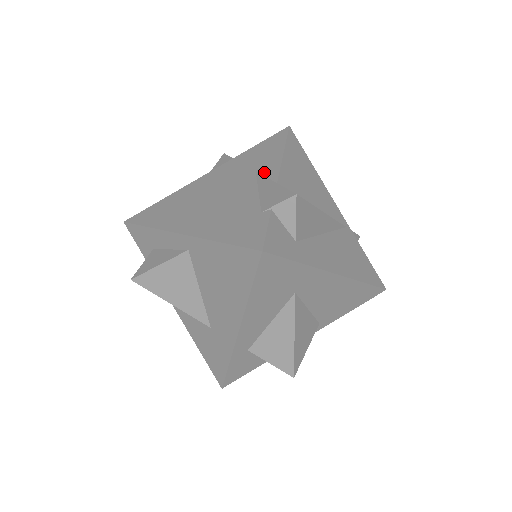
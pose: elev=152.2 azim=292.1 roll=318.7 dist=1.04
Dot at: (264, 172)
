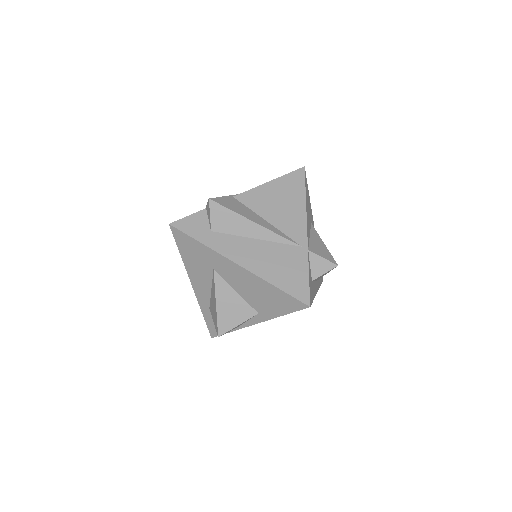
Dot at: occluded
